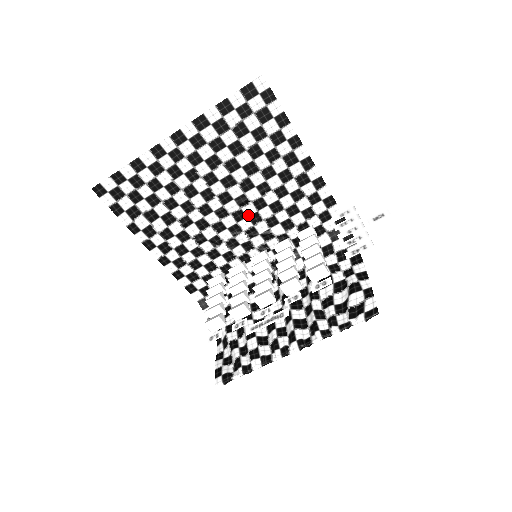
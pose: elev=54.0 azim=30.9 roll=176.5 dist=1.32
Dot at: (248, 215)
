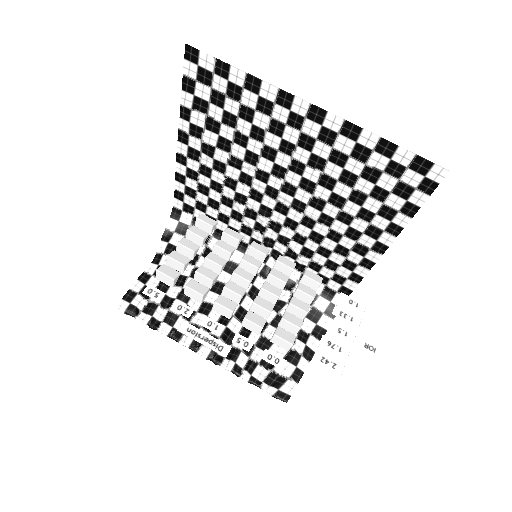
Dot at: (289, 216)
